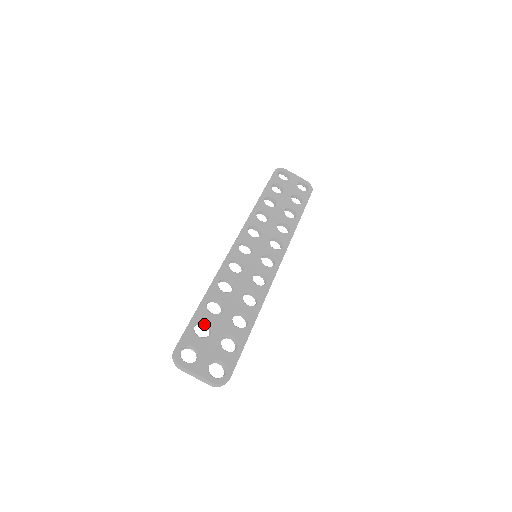
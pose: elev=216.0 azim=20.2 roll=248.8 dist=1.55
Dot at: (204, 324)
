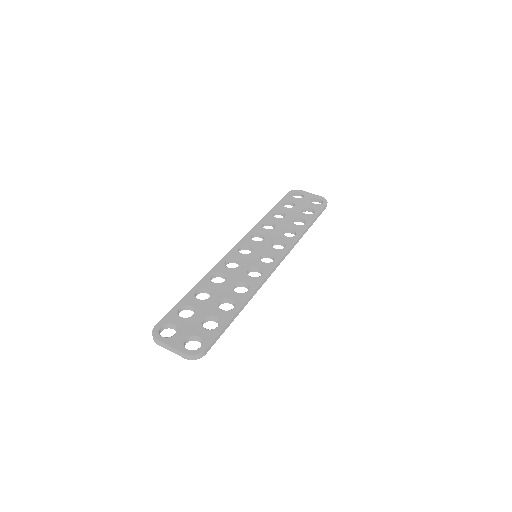
Dot at: (190, 309)
